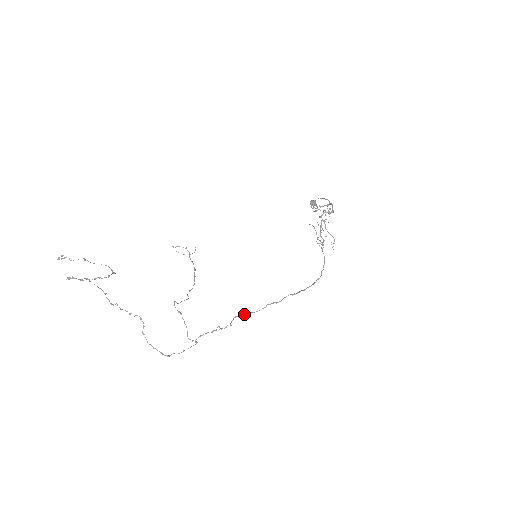
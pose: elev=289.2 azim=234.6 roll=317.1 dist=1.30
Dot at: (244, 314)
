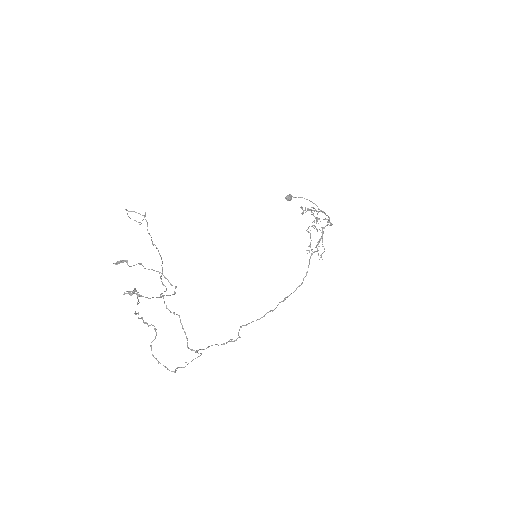
Dot at: (248, 323)
